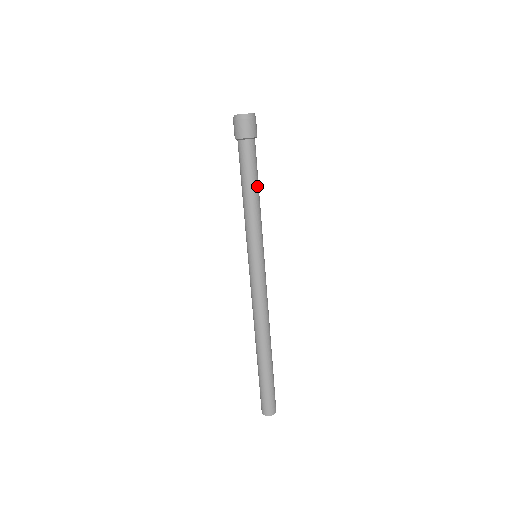
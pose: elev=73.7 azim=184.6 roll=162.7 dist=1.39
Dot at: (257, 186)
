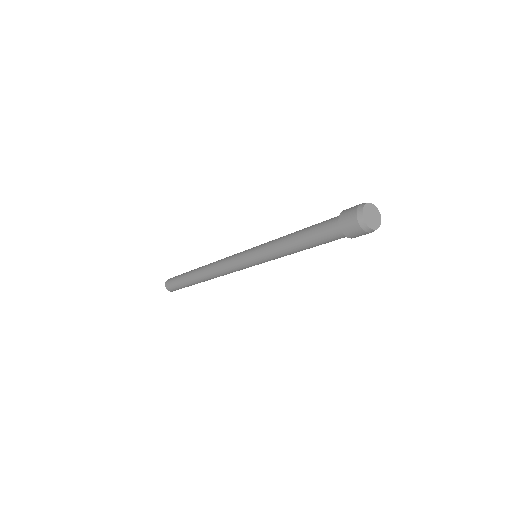
Dot at: occluded
